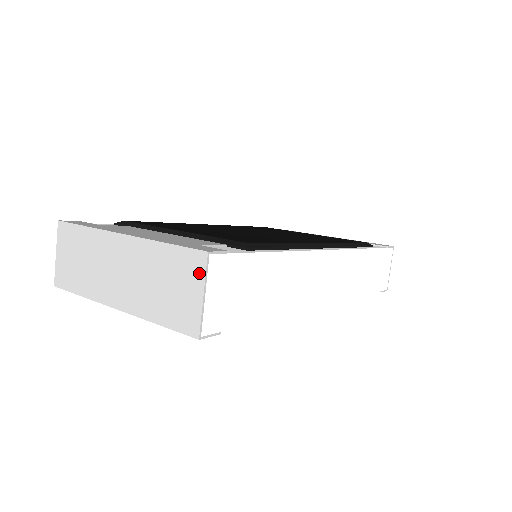
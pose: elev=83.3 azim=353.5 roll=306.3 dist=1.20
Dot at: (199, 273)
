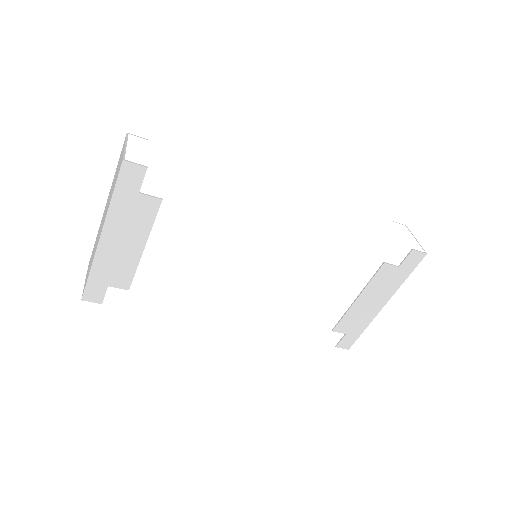
Dot at: (124, 144)
